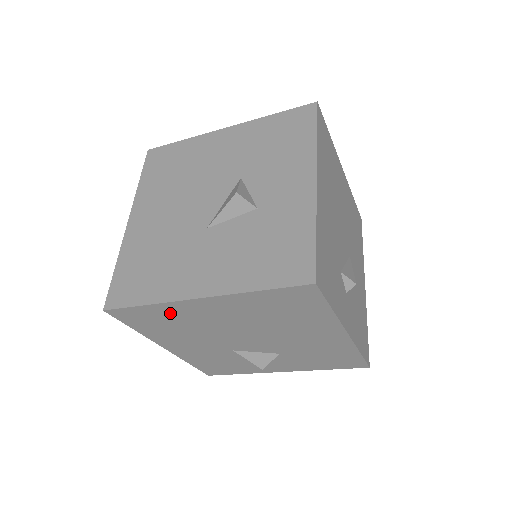
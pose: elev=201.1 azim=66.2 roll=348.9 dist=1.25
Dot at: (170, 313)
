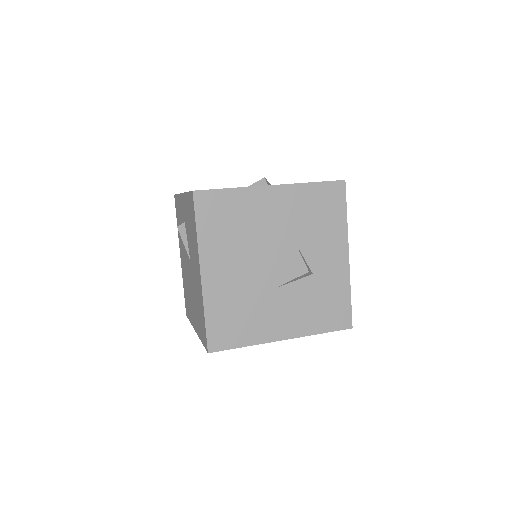
Dot at: occluded
